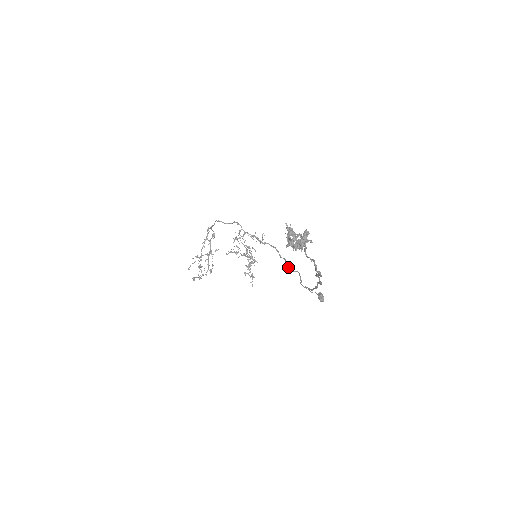
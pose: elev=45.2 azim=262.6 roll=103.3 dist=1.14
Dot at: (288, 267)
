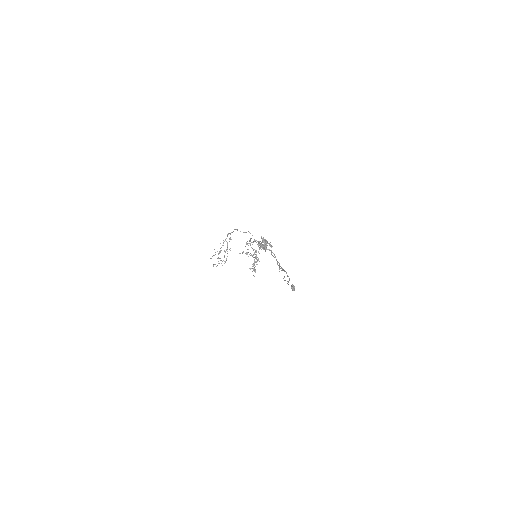
Dot at: (279, 268)
